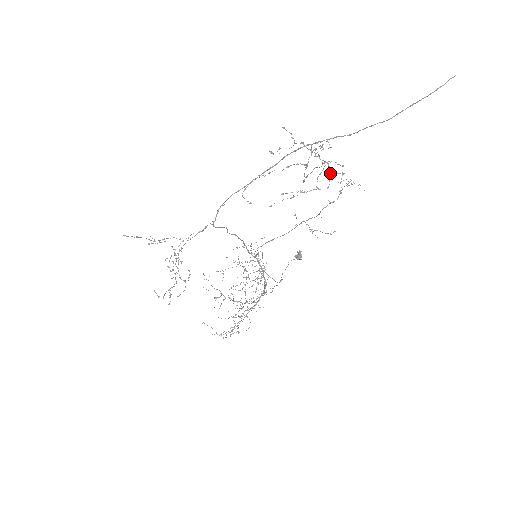
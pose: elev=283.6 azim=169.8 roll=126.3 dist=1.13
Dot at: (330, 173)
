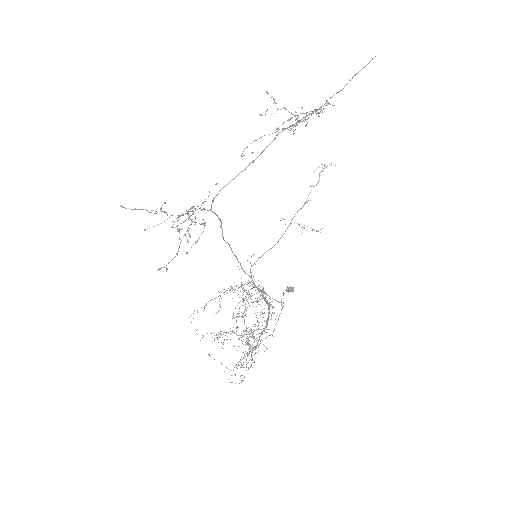
Dot at: (317, 109)
